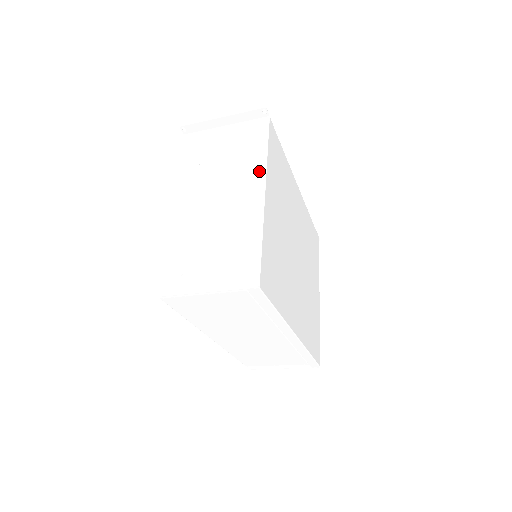
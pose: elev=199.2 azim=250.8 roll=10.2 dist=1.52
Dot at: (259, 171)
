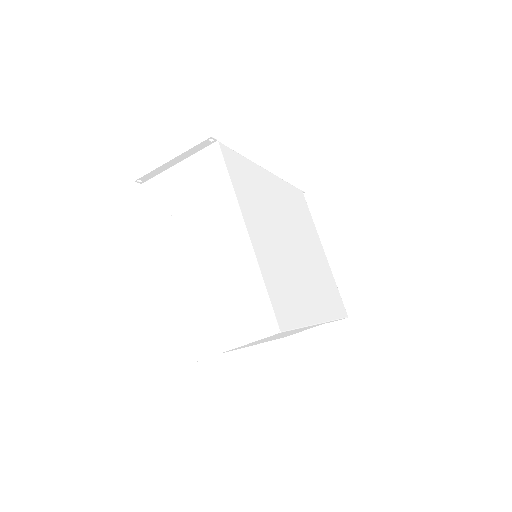
Dot at: (232, 209)
